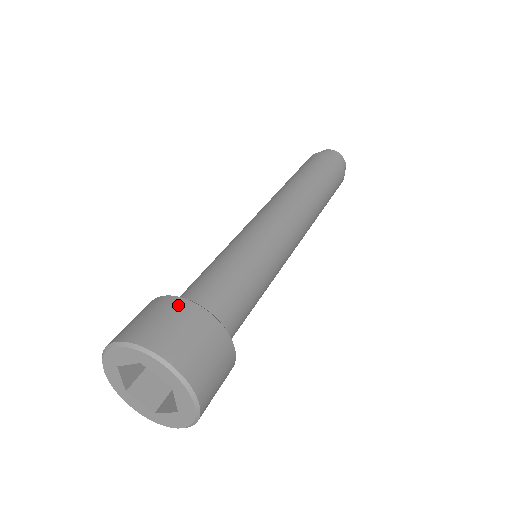
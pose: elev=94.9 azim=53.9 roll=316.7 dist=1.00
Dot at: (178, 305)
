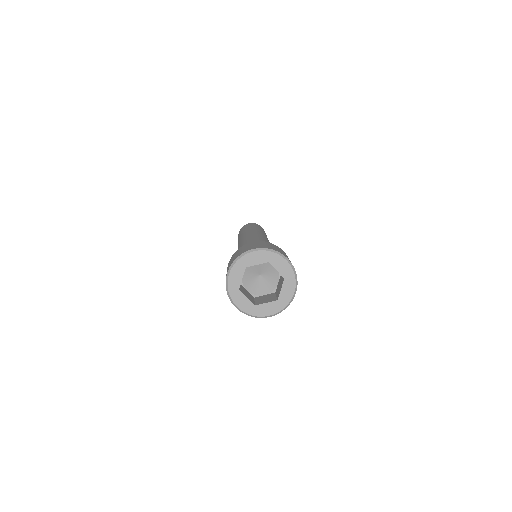
Dot at: (238, 250)
